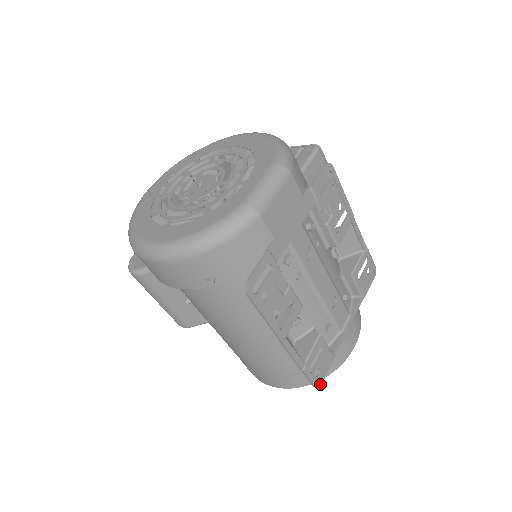
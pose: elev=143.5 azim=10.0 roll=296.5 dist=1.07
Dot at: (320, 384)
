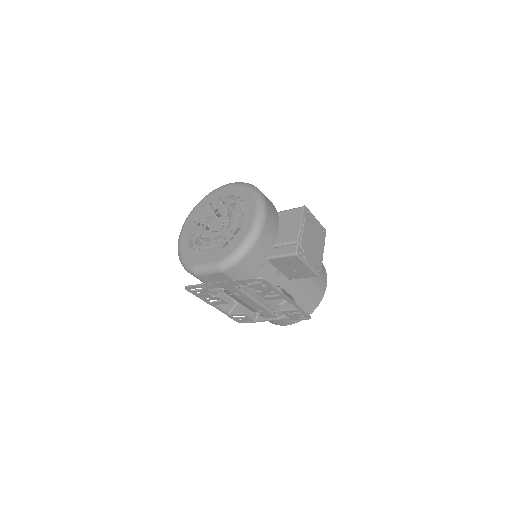
Dot at: occluded
